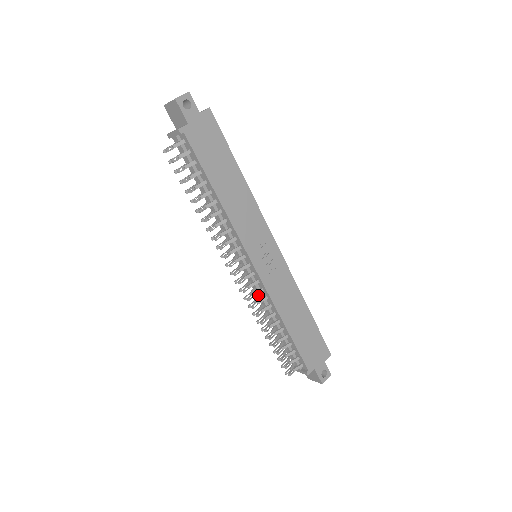
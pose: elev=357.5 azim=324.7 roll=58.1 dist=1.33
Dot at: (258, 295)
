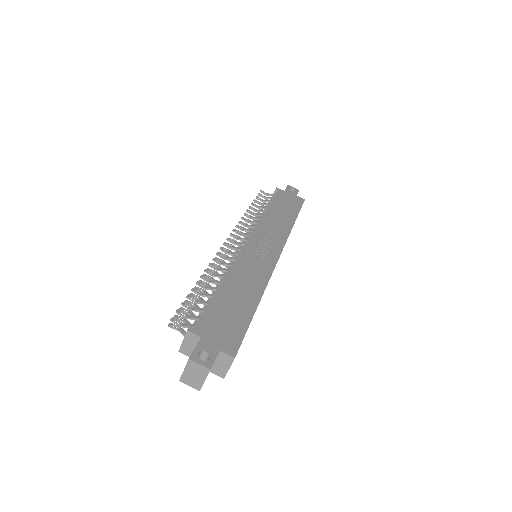
Dot at: occluded
